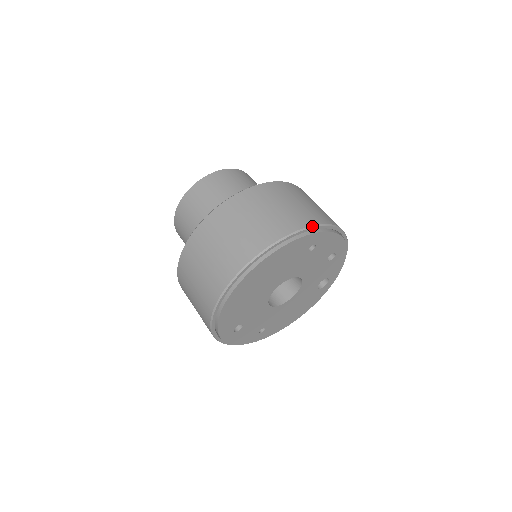
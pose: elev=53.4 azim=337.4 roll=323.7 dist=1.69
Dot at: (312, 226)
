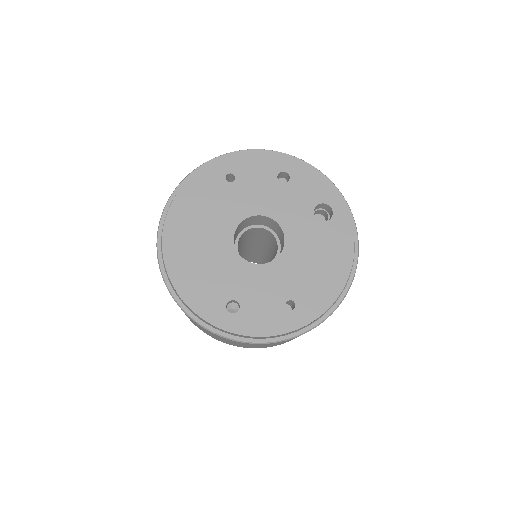
Dot at: (206, 162)
